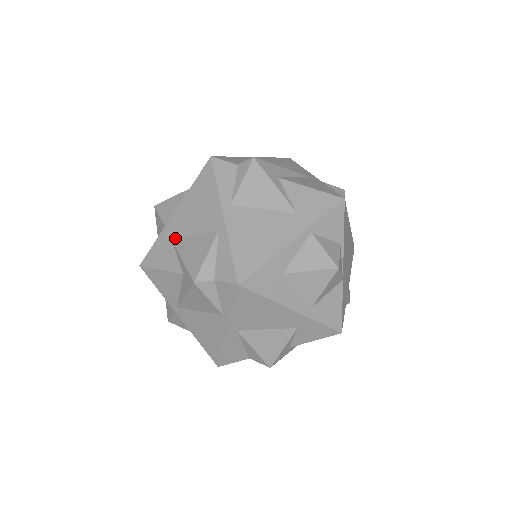
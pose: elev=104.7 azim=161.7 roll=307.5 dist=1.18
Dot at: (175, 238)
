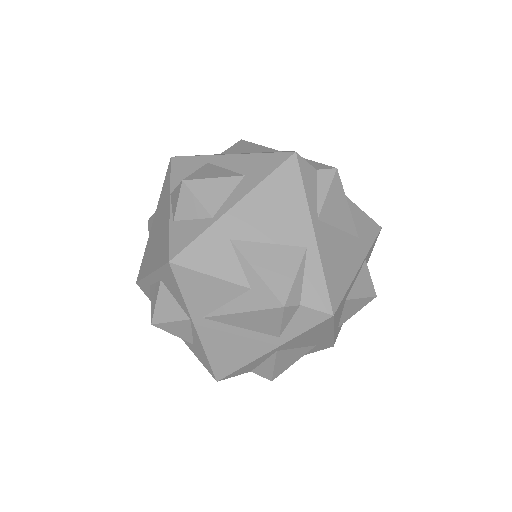
Dot at: (237, 240)
